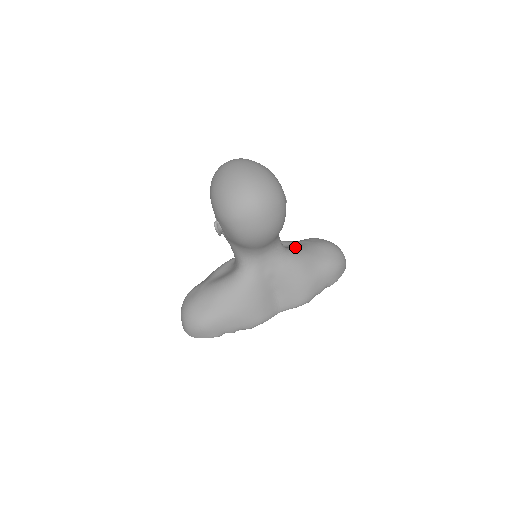
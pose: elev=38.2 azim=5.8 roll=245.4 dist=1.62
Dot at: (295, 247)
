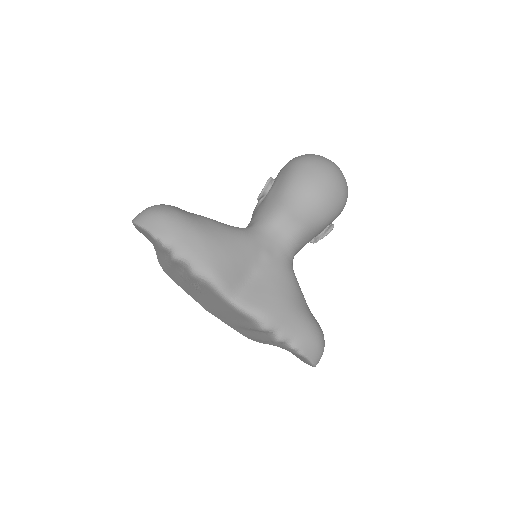
Dot at: occluded
